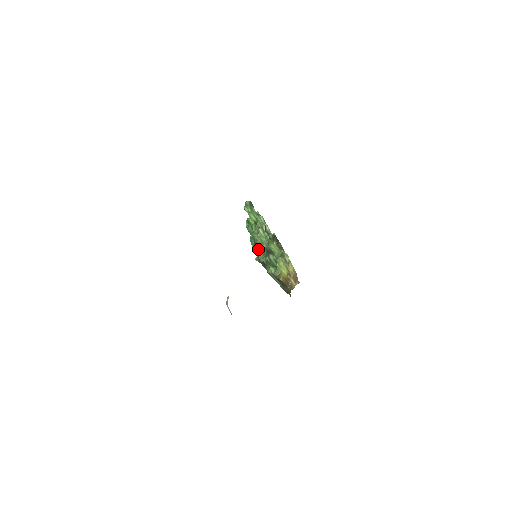
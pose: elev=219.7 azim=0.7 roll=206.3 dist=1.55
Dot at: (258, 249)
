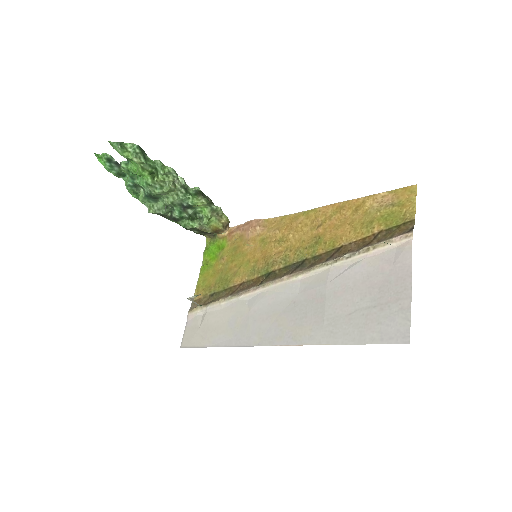
Dot at: (154, 201)
